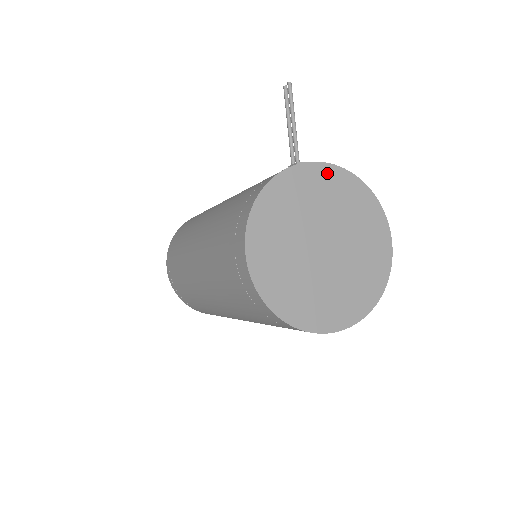
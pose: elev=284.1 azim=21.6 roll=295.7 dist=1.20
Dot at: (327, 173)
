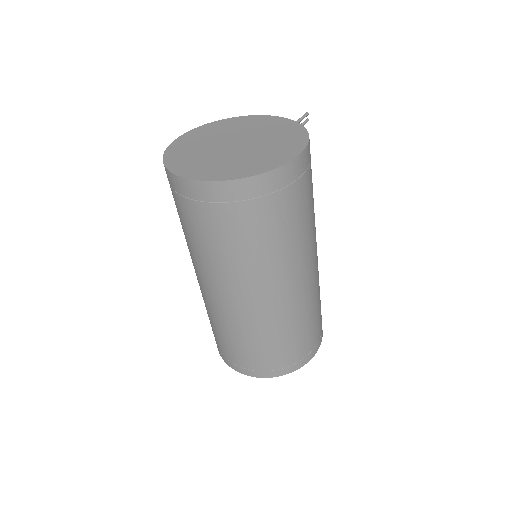
Dot at: (276, 120)
